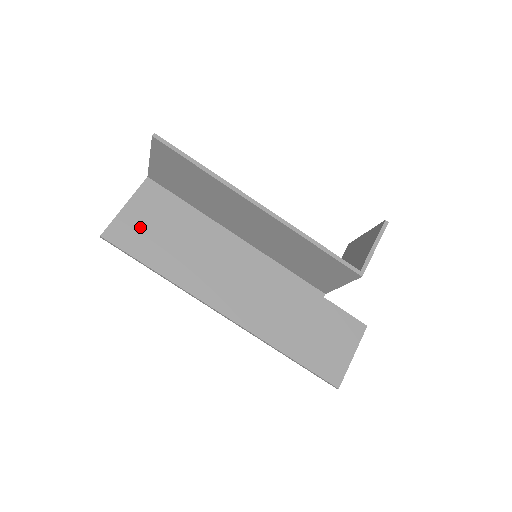
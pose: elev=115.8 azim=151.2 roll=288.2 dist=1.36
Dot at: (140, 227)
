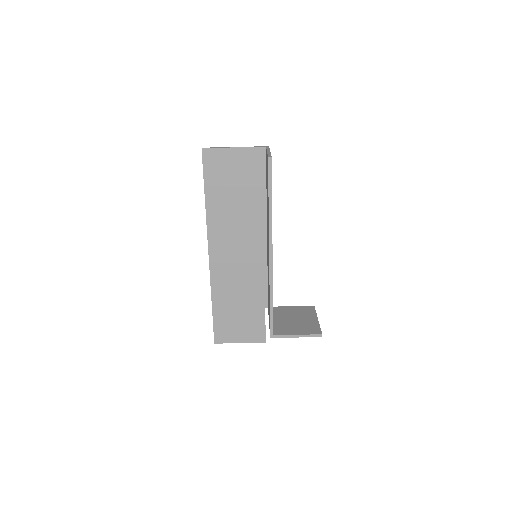
Dot at: (226, 168)
